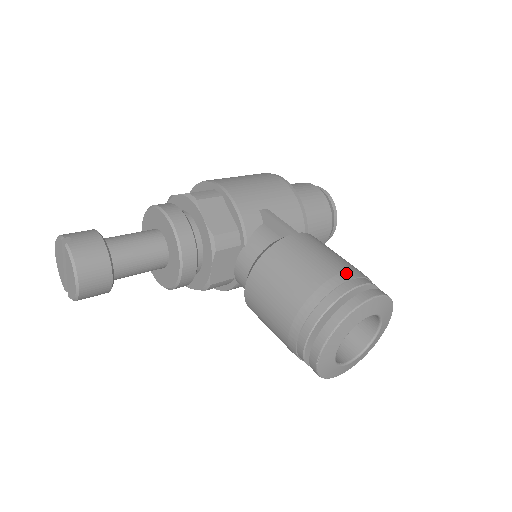
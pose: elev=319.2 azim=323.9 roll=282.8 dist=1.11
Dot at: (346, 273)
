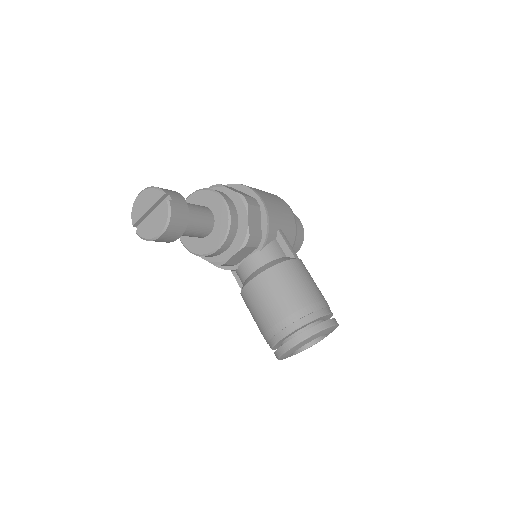
Dot at: (324, 302)
